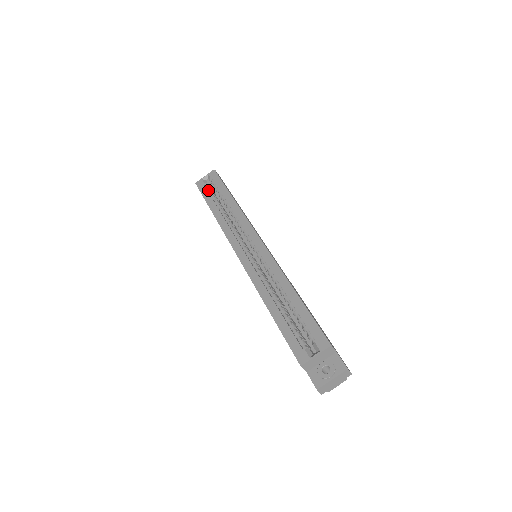
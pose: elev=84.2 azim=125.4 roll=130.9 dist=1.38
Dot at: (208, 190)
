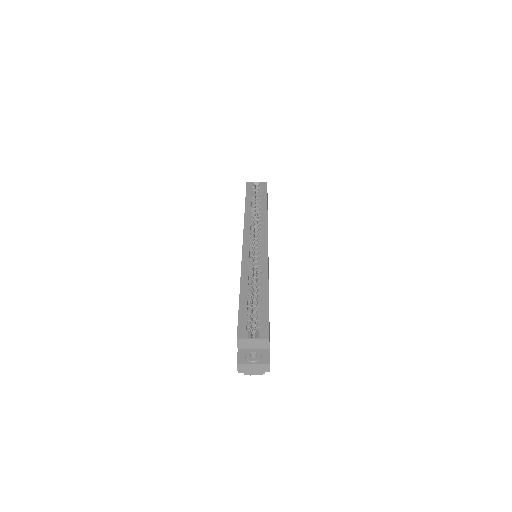
Dot at: (253, 192)
